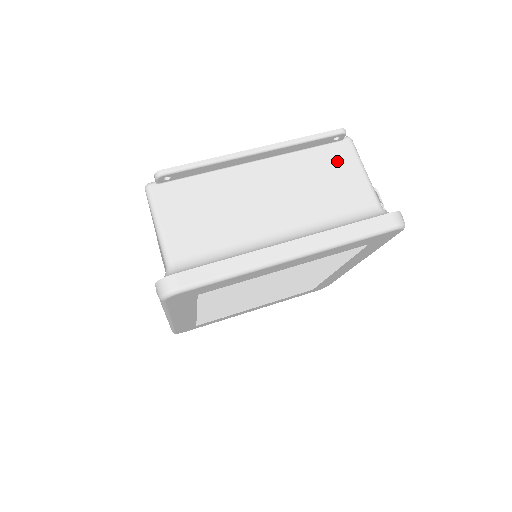
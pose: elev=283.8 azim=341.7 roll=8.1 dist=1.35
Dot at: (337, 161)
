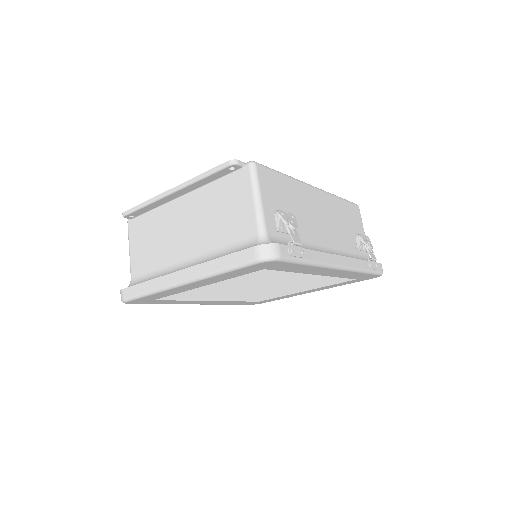
Dot at: (235, 190)
